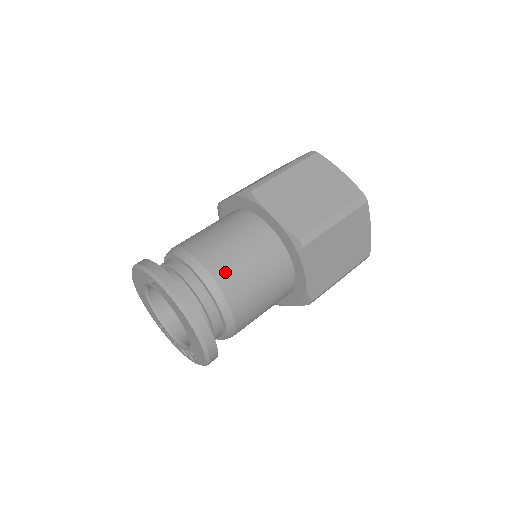
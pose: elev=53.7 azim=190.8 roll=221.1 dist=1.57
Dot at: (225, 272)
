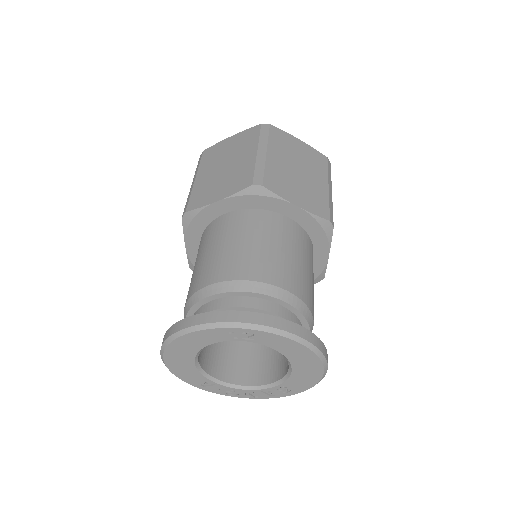
Dot at: (298, 284)
